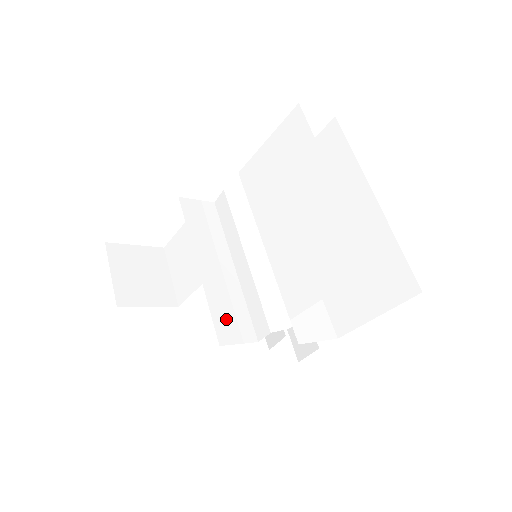
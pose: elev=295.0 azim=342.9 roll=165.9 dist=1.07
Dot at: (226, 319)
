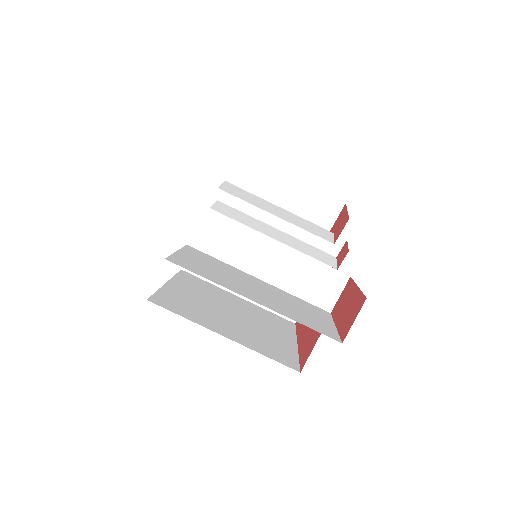
Dot at: occluded
